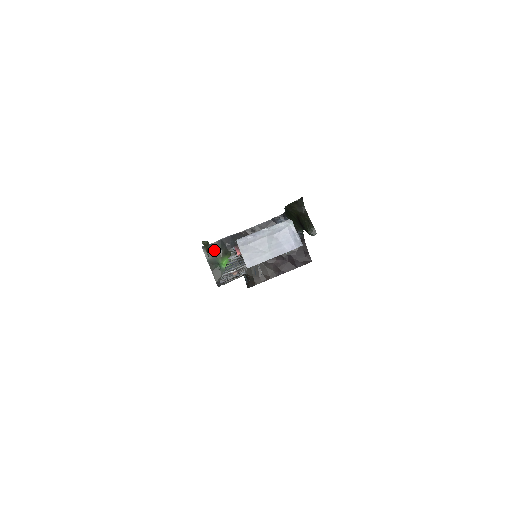
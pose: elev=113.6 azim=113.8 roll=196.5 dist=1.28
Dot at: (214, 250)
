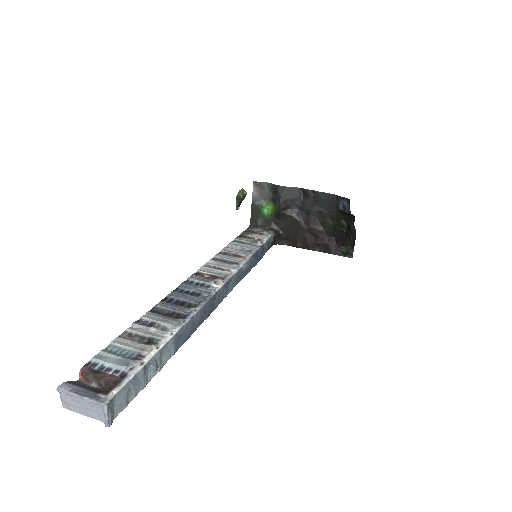
Dot at: (265, 190)
